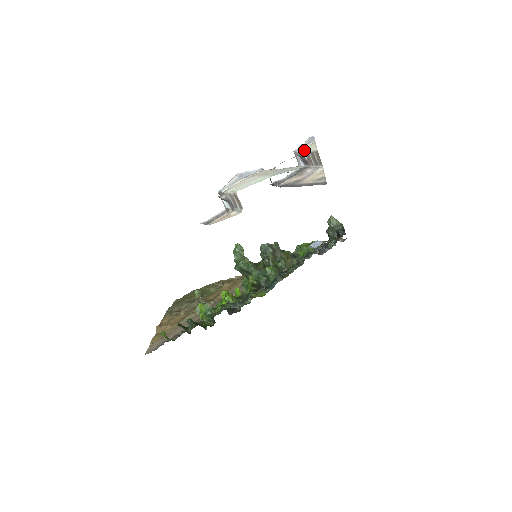
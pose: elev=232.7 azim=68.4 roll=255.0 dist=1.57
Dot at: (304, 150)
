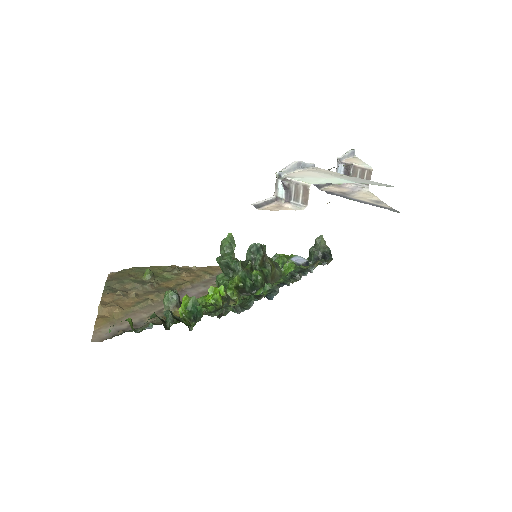
Dot at: (351, 162)
